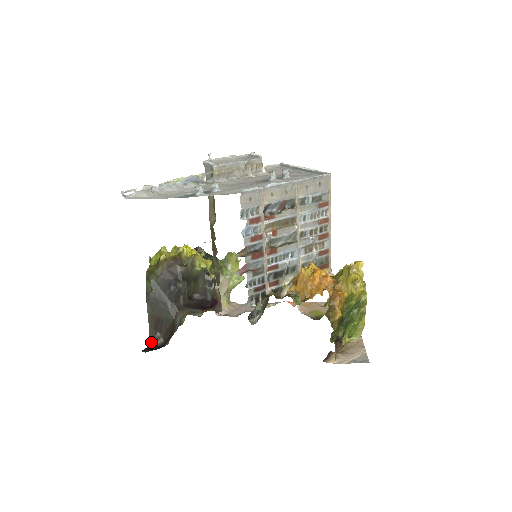
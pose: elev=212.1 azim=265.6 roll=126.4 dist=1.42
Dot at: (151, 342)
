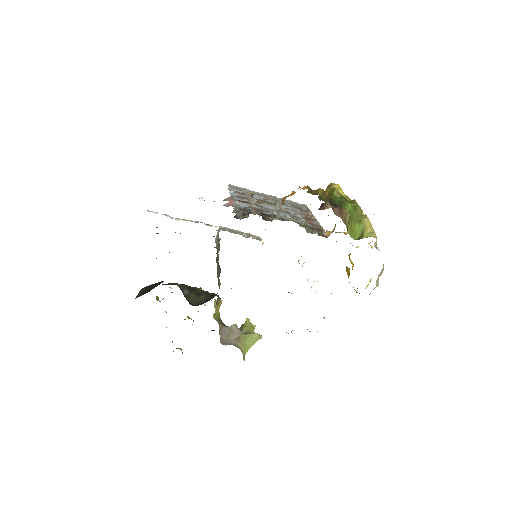
Dot at: occluded
